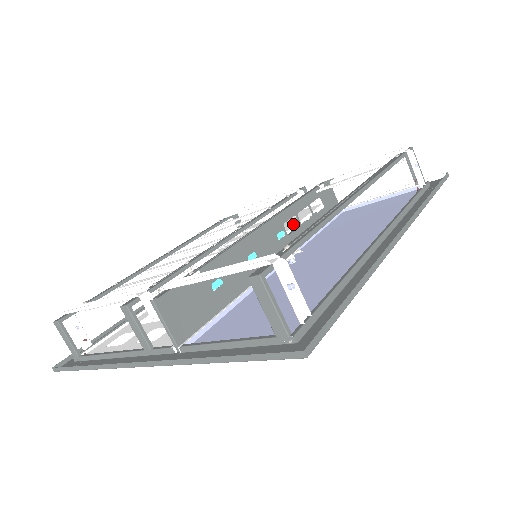
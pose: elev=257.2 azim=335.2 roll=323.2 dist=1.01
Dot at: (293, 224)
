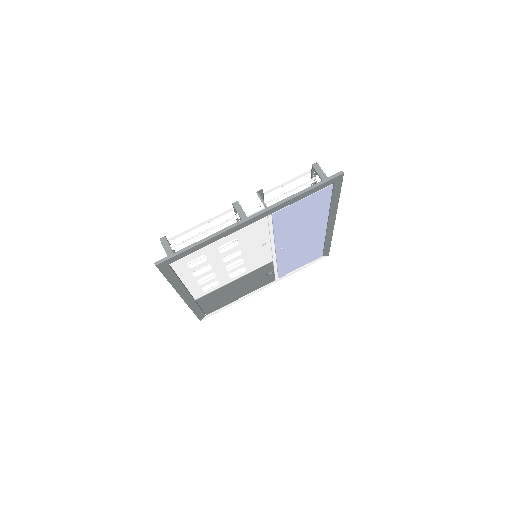
Dot at: occluded
